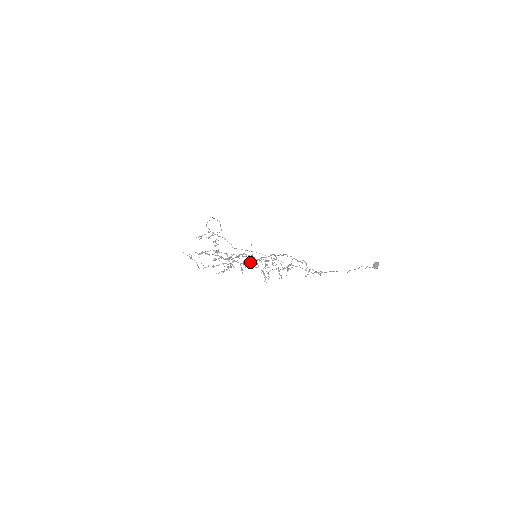
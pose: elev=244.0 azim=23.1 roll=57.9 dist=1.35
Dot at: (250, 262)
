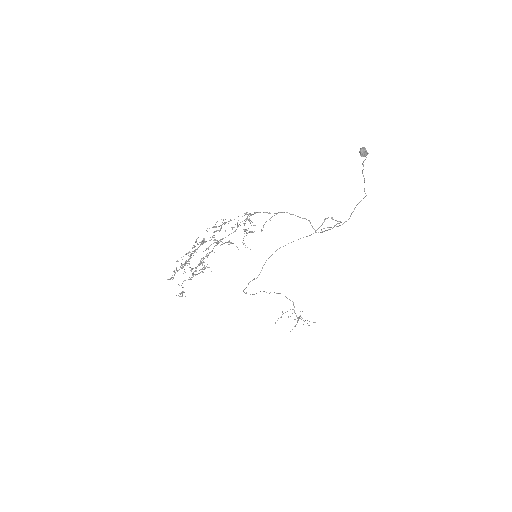
Dot at: (203, 240)
